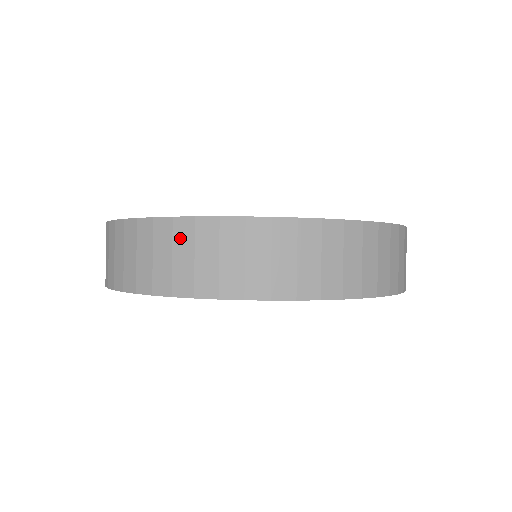
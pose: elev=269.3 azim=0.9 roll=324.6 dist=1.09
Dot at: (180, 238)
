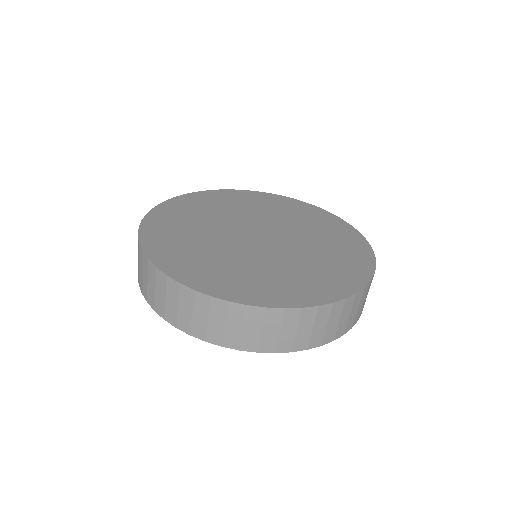
Dot at: (305, 320)
